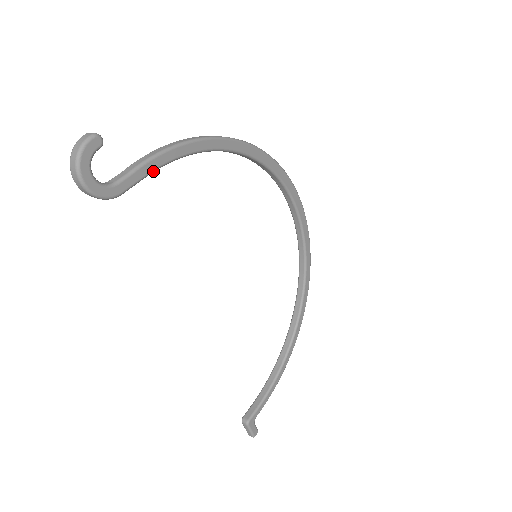
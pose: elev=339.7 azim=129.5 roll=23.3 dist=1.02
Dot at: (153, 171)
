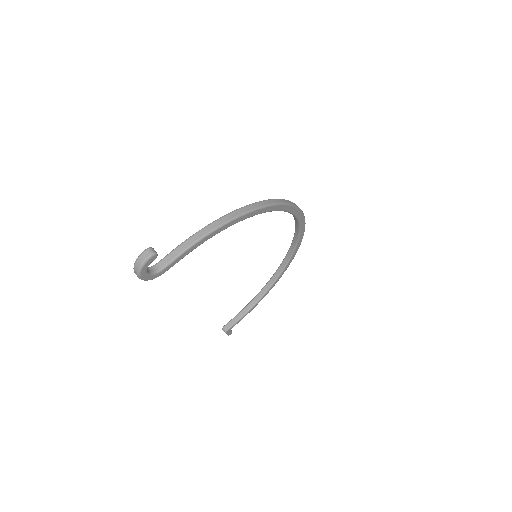
Dot at: occluded
